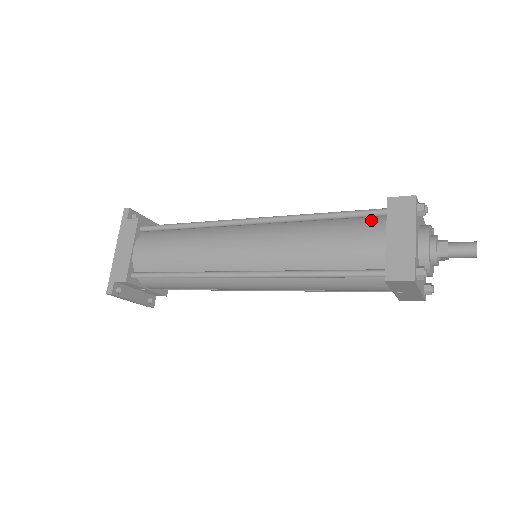
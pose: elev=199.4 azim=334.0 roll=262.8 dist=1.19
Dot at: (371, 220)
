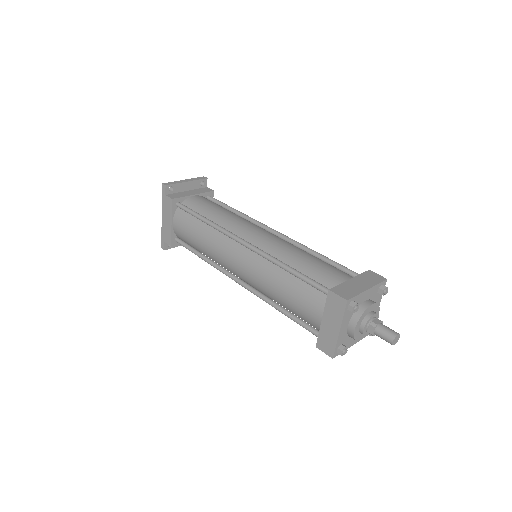
Dot at: (319, 294)
